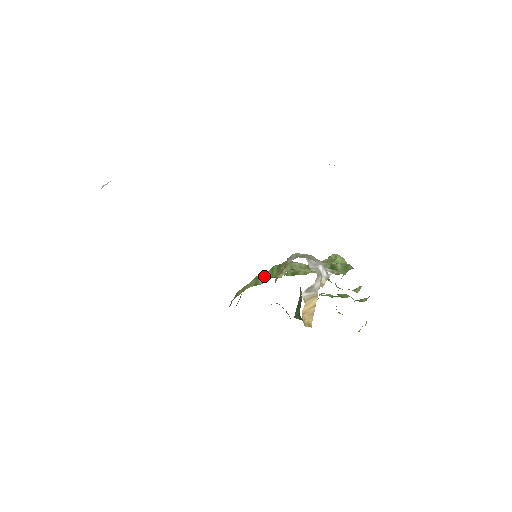
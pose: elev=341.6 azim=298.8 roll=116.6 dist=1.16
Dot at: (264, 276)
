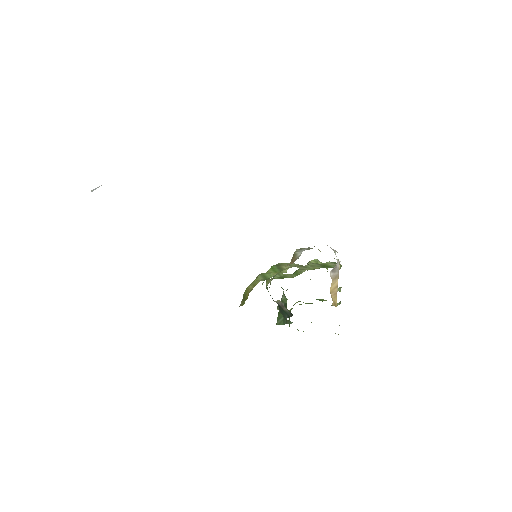
Dot at: occluded
